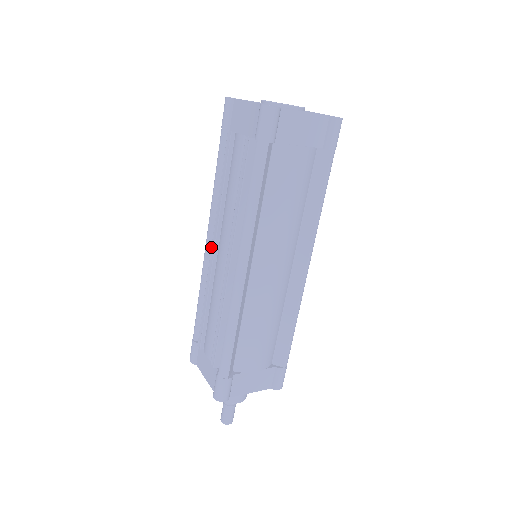
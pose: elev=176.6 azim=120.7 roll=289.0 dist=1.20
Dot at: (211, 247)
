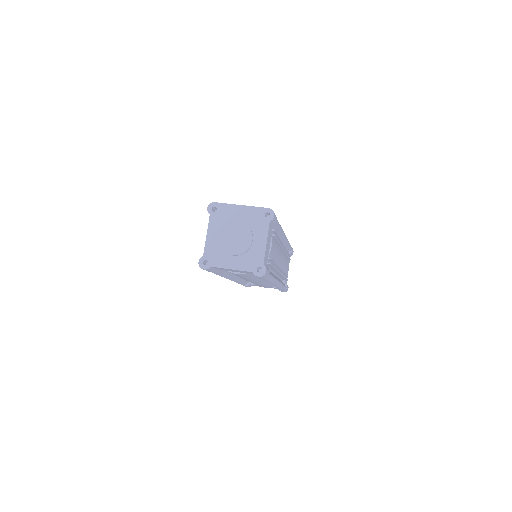
Dot at: occluded
